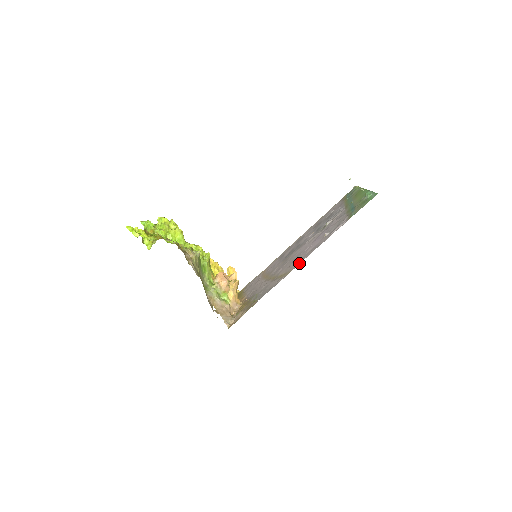
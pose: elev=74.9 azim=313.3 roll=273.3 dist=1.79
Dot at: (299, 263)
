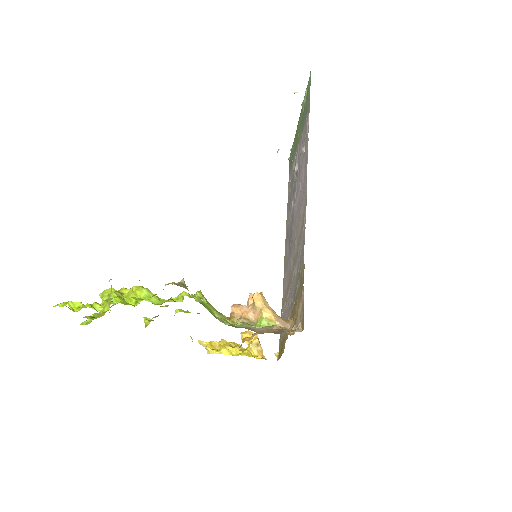
Dot at: (305, 184)
